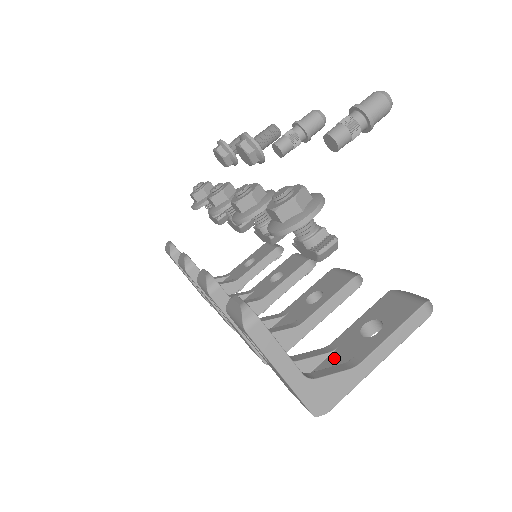
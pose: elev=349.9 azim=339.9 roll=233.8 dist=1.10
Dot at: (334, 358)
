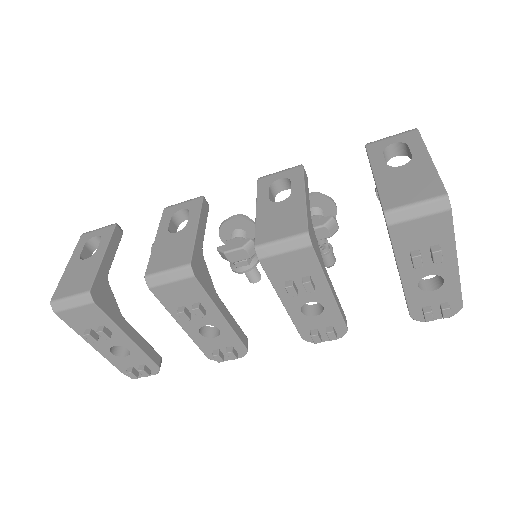
Dot at: occluded
